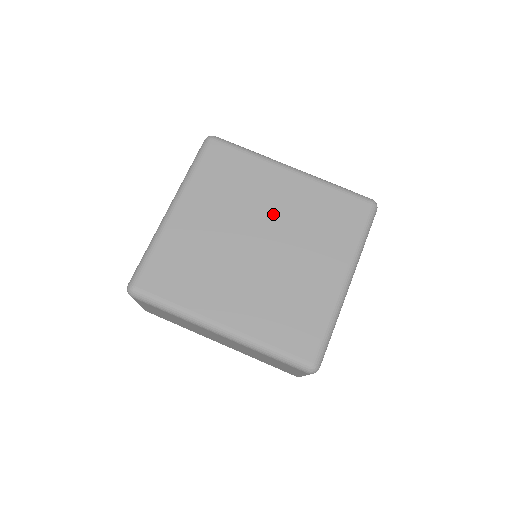
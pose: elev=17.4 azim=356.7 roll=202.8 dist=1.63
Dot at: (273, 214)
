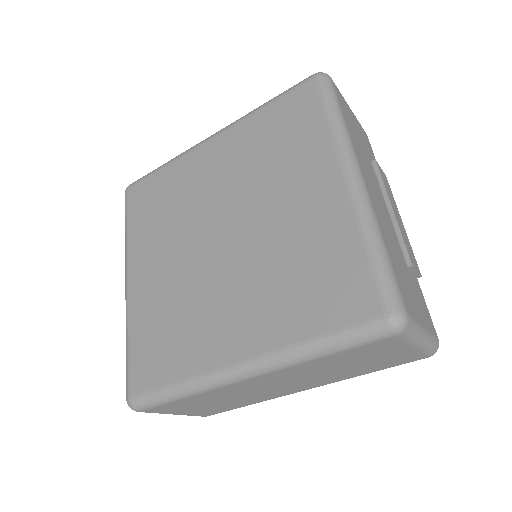
Dot at: (219, 193)
